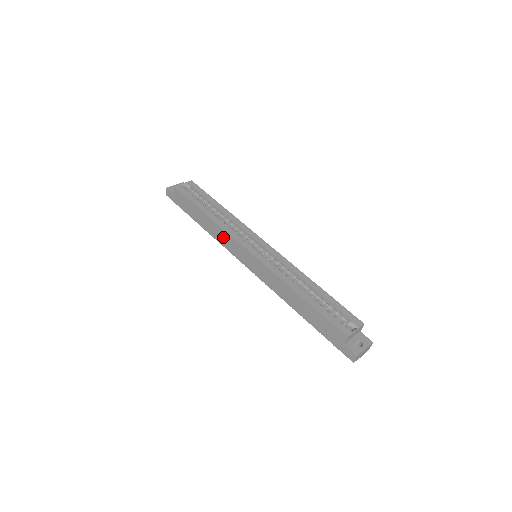
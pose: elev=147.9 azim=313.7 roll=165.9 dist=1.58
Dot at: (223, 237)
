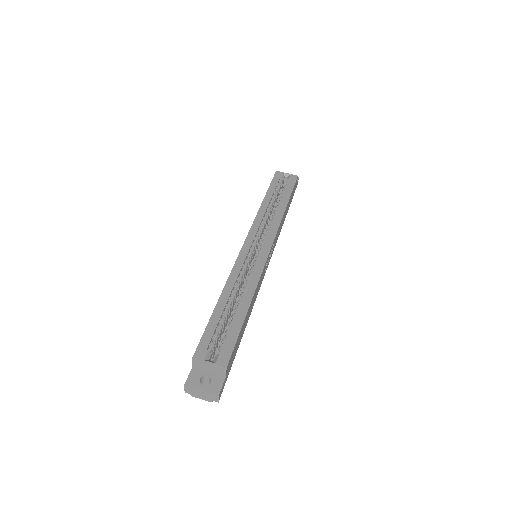
Dot at: occluded
